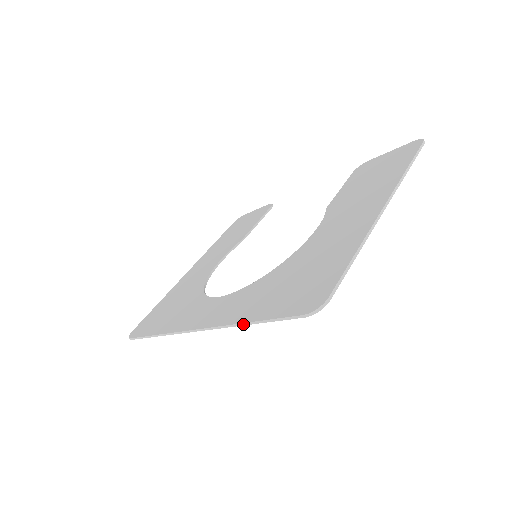
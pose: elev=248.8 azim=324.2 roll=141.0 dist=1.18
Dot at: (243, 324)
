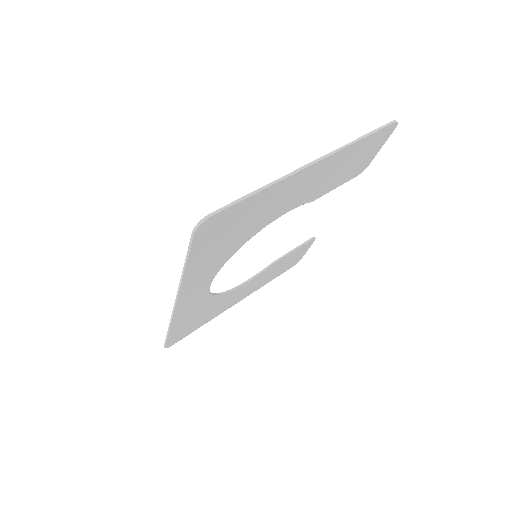
Dot at: (183, 273)
